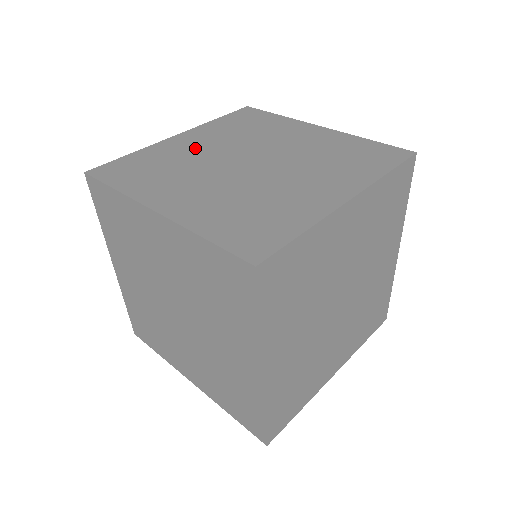
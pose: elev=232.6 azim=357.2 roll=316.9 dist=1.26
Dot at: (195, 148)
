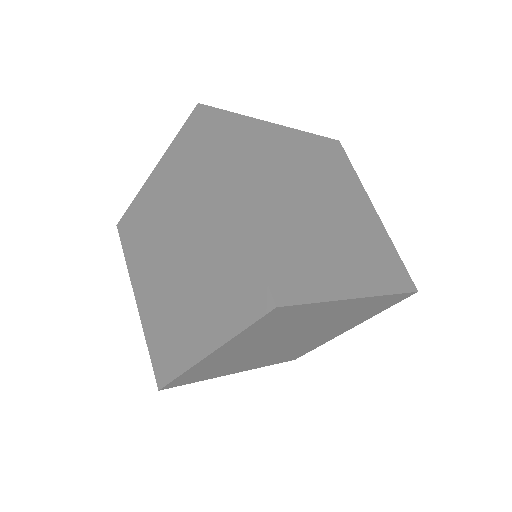
Dot at: (157, 210)
